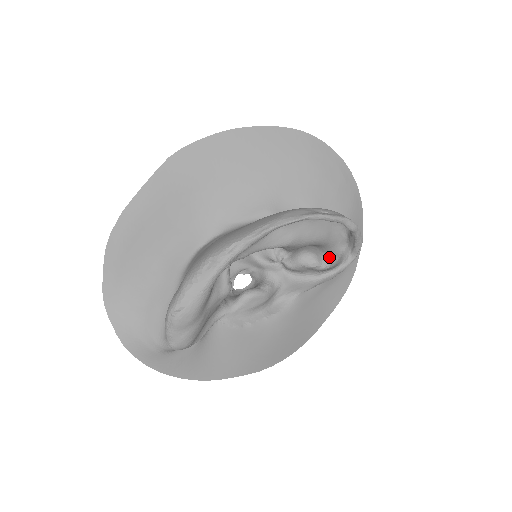
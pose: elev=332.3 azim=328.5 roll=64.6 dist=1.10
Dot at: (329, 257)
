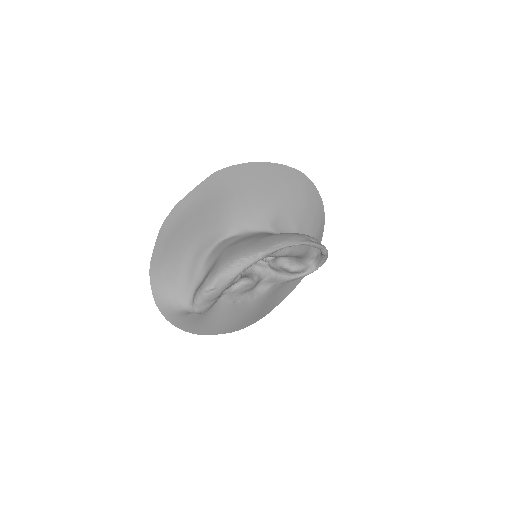
Dot at: (298, 264)
